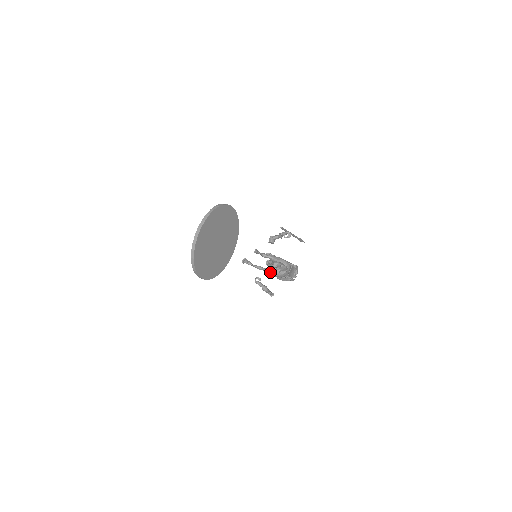
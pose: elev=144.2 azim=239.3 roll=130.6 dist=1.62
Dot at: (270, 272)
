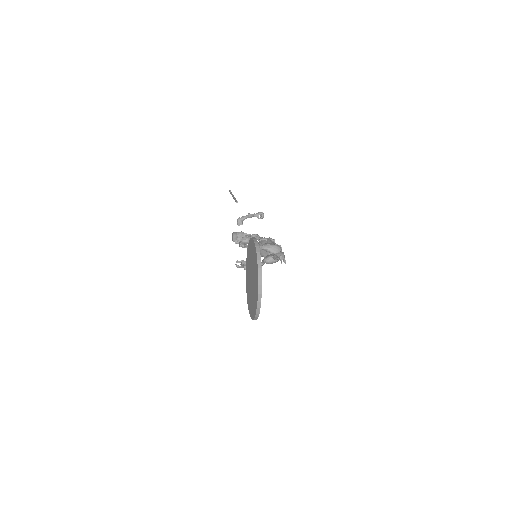
Dot at: (269, 263)
